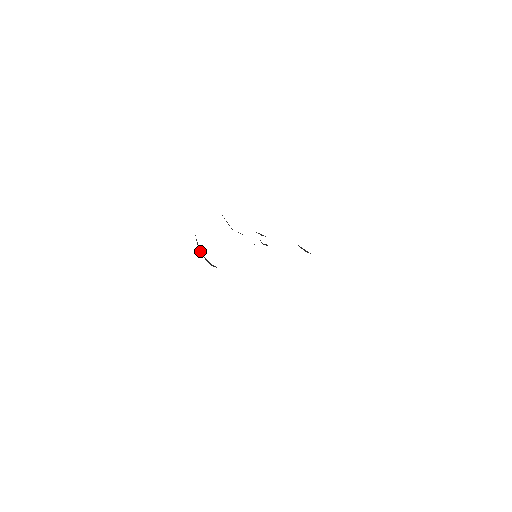
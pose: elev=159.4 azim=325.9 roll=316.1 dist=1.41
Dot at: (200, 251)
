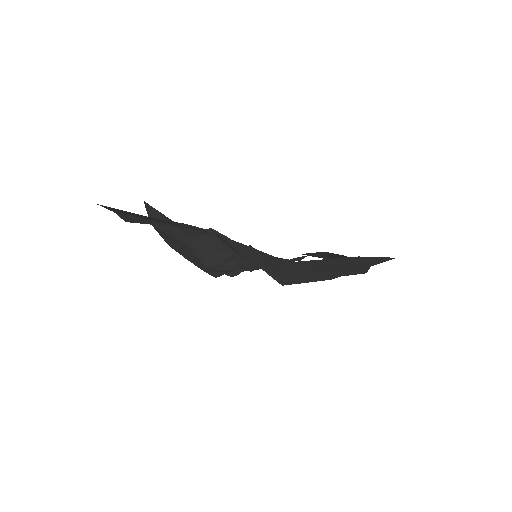
Dot at: (209, 254)
